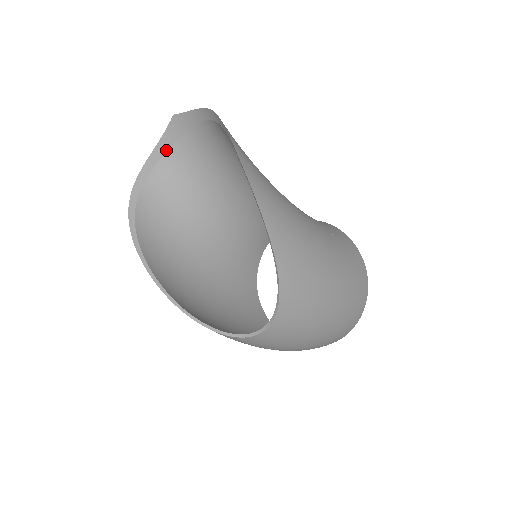
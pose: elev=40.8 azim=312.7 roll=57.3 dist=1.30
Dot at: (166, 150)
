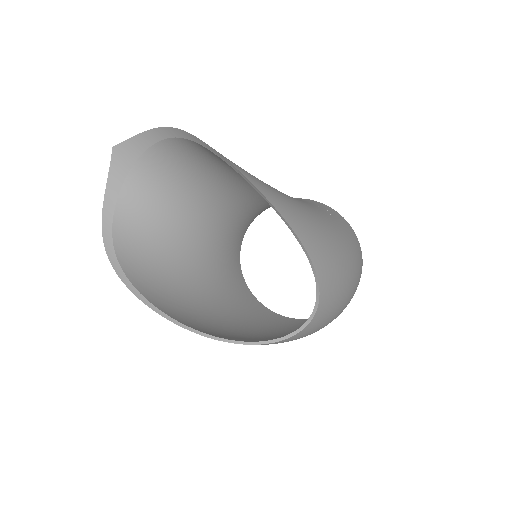
Dot at: (120, 187)
